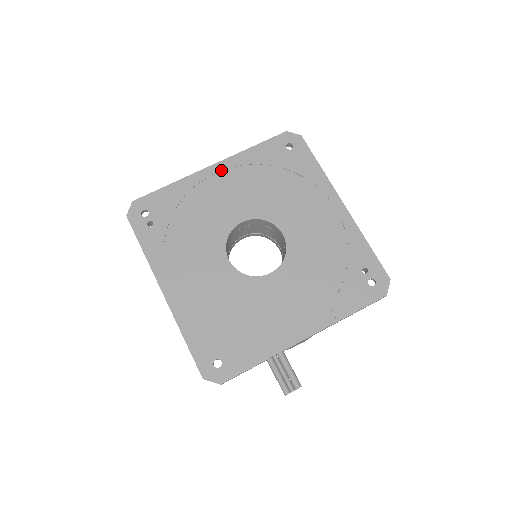
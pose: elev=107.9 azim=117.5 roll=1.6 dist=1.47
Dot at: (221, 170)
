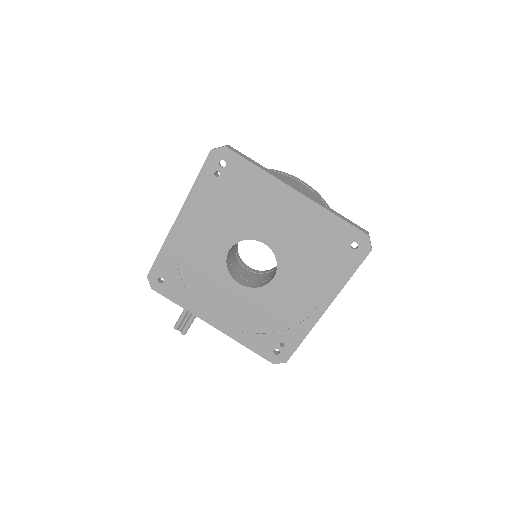
Dot at: (298, 202)
